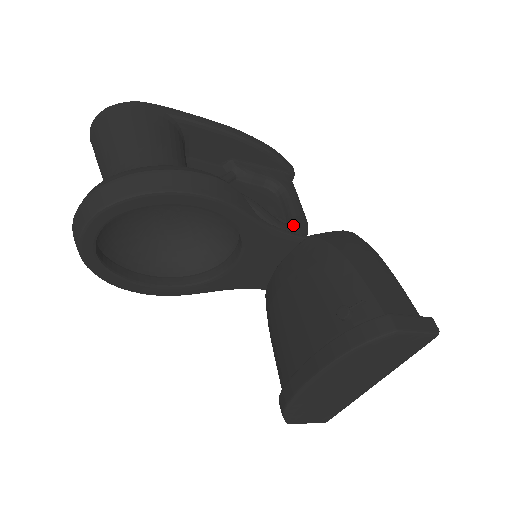
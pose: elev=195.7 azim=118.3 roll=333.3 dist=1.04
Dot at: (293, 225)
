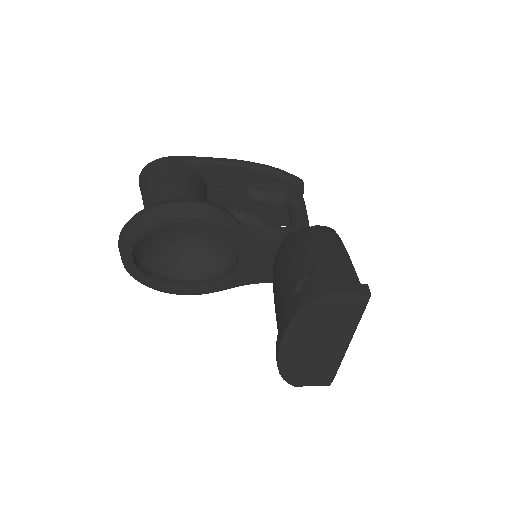
Dot at: (290, 228)
